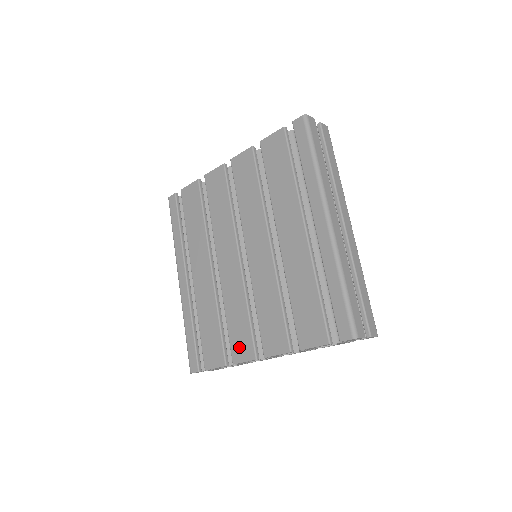
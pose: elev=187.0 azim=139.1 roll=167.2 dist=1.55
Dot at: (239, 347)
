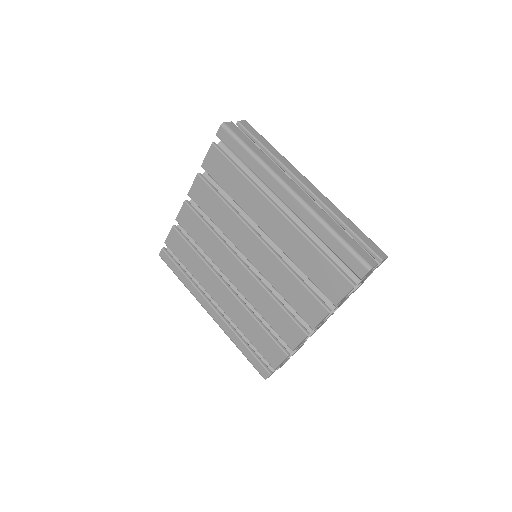
Dot at: (289, 335)
